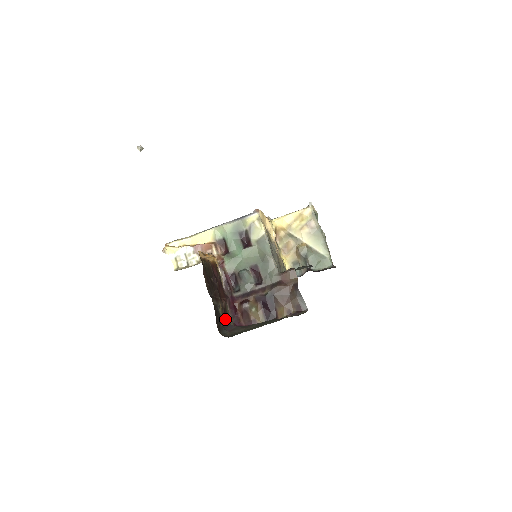
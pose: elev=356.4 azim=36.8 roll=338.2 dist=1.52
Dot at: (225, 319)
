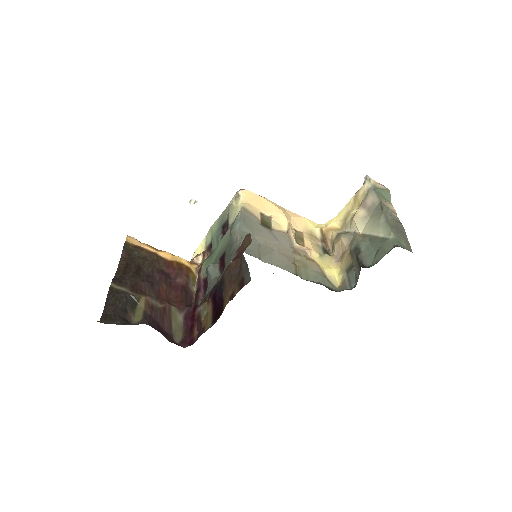
Dot at: (146, 319)
